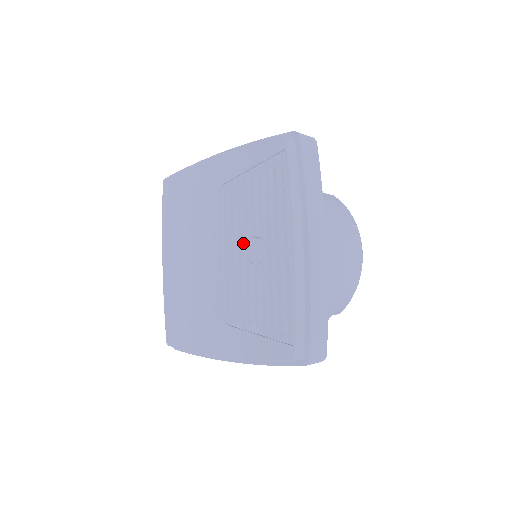
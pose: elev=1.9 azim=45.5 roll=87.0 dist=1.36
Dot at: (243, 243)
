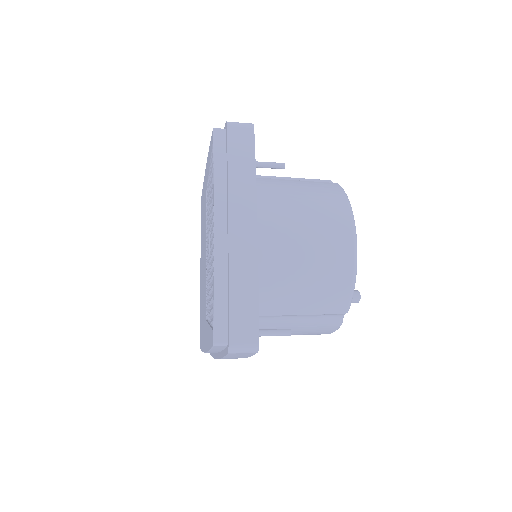
Dot at: (208, 239)
